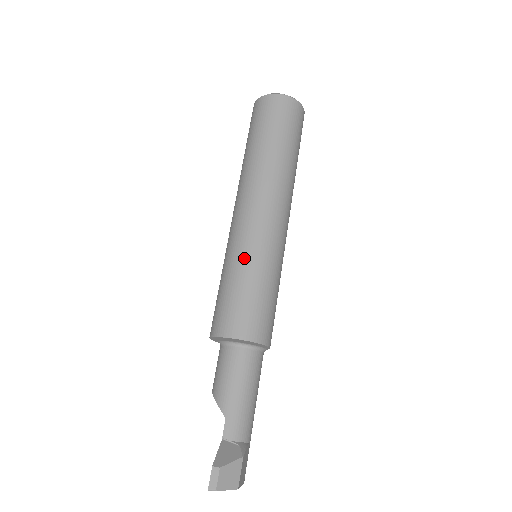
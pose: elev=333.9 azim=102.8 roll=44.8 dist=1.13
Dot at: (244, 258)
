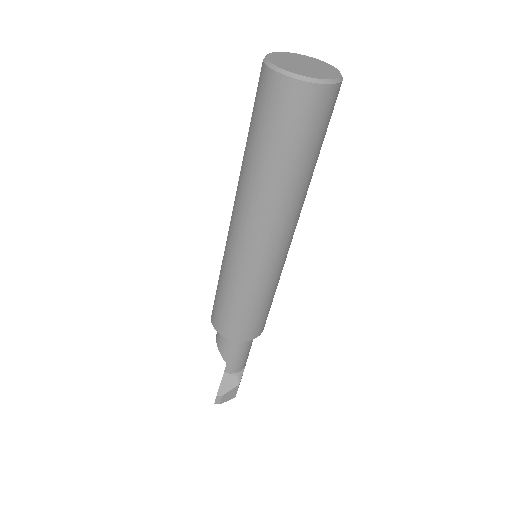
Dot at: (241, 285)
